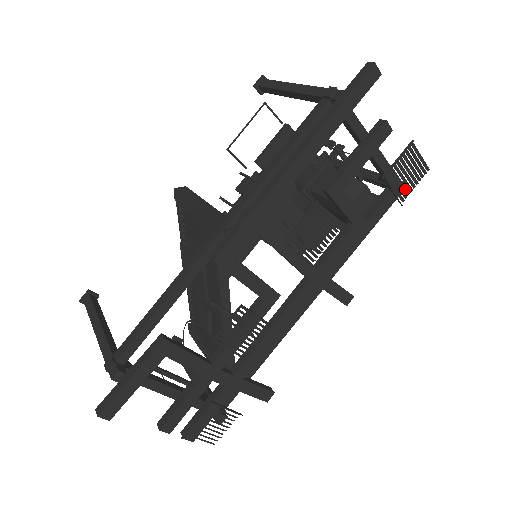
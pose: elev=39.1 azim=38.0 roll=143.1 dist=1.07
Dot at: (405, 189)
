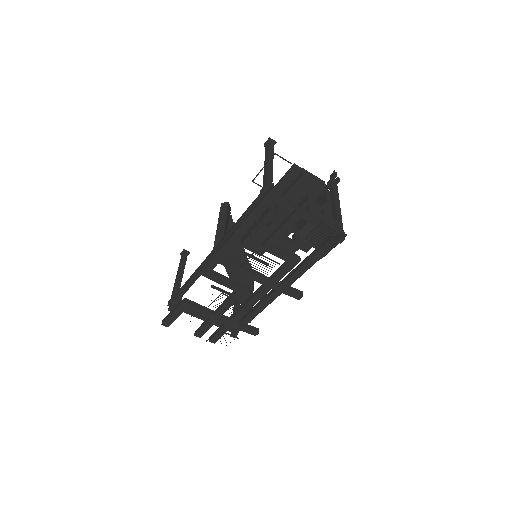
Dot at: occluded
